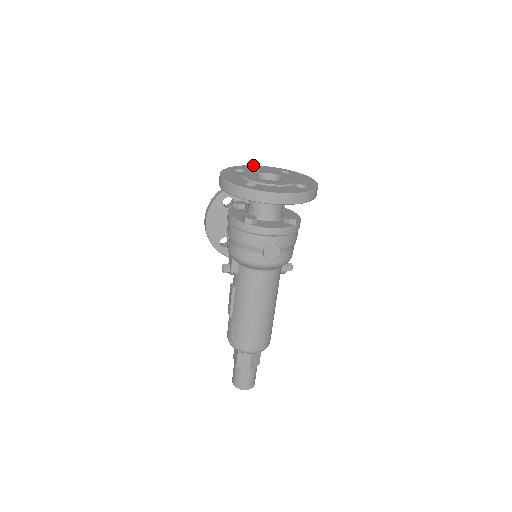
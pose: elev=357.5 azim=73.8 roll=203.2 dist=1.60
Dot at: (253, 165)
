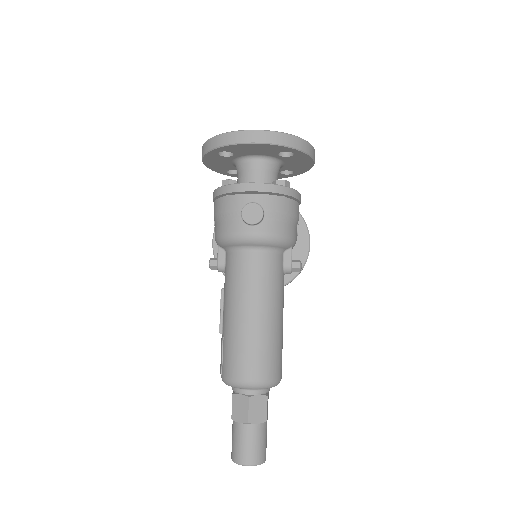
Dot at: occluded
